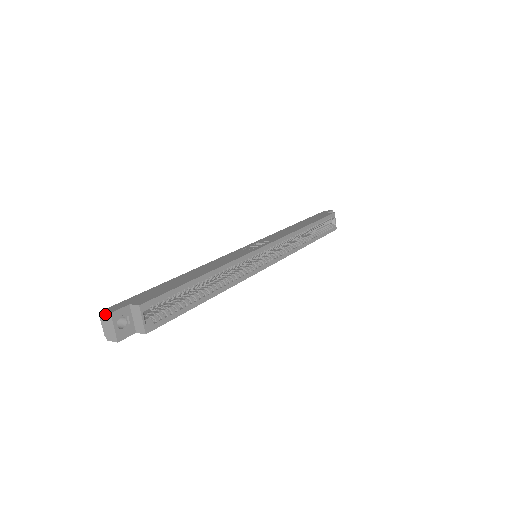
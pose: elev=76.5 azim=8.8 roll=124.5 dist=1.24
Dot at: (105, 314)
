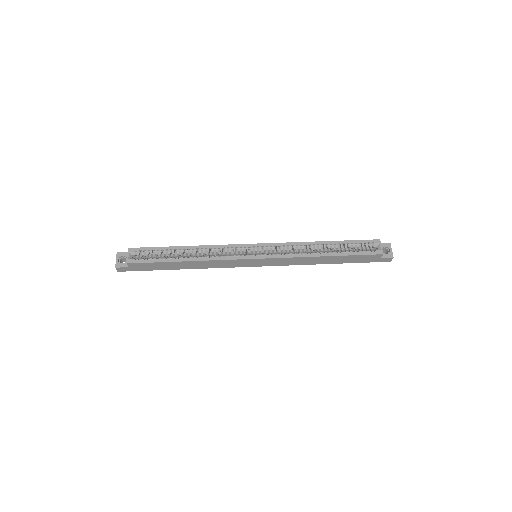
Dot at: (118, 255)
